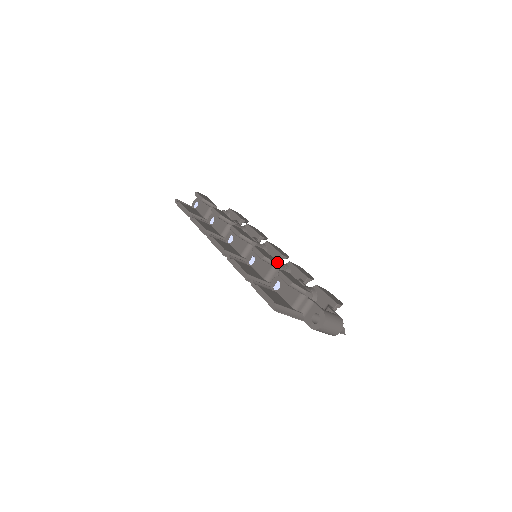
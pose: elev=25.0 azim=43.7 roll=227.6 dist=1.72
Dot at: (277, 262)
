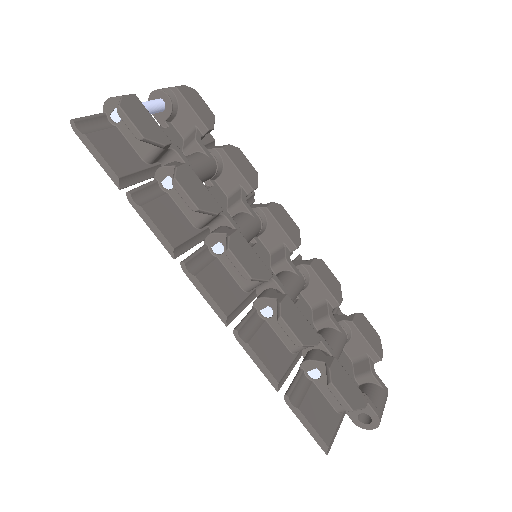
Dot at: (315, 333)
